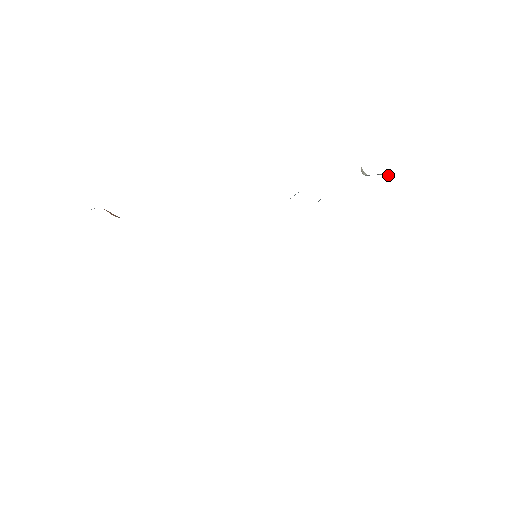
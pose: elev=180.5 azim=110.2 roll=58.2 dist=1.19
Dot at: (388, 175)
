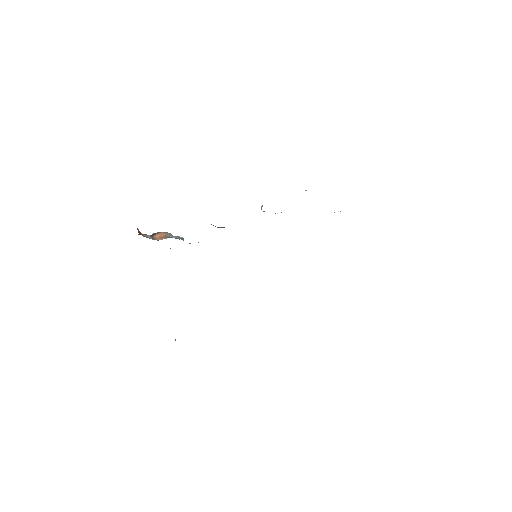
Dot at: occluded
